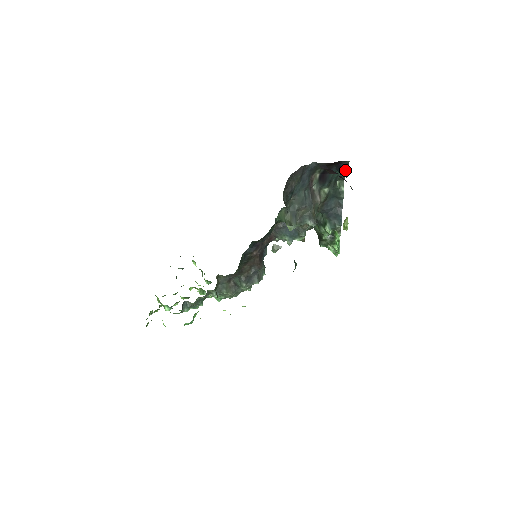
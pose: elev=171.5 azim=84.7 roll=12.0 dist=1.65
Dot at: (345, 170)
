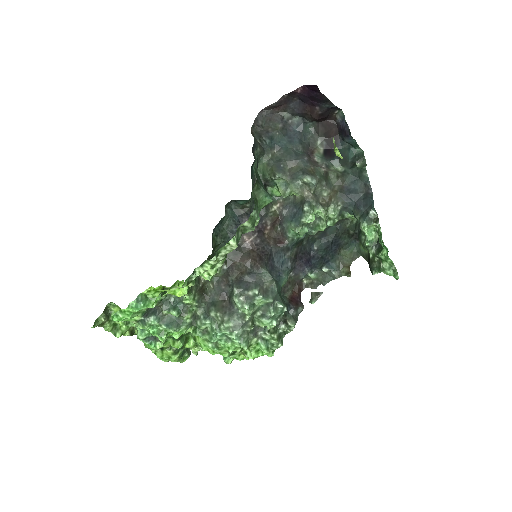
Dot at: (346, 129)
